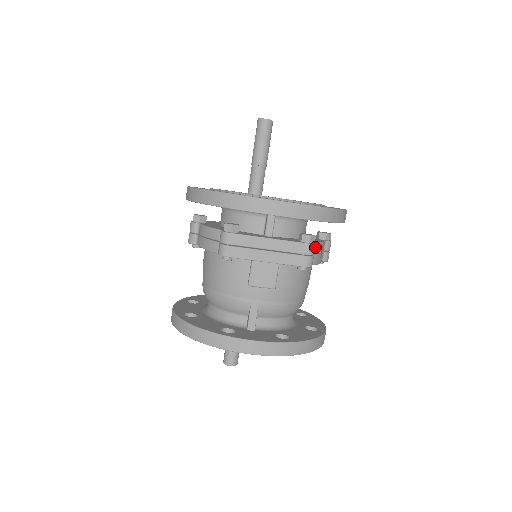
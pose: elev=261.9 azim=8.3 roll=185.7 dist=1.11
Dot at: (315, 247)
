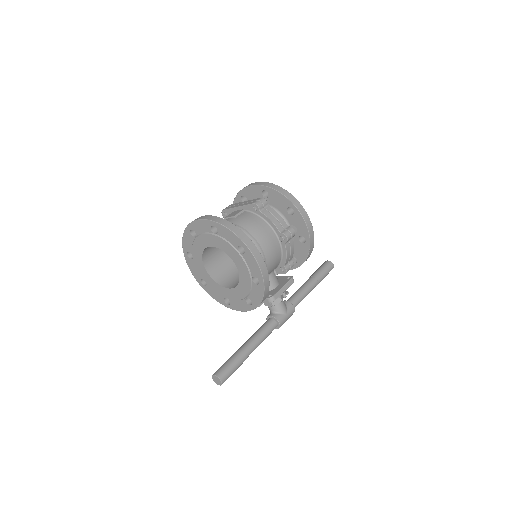
Dot at: (269, 208)
